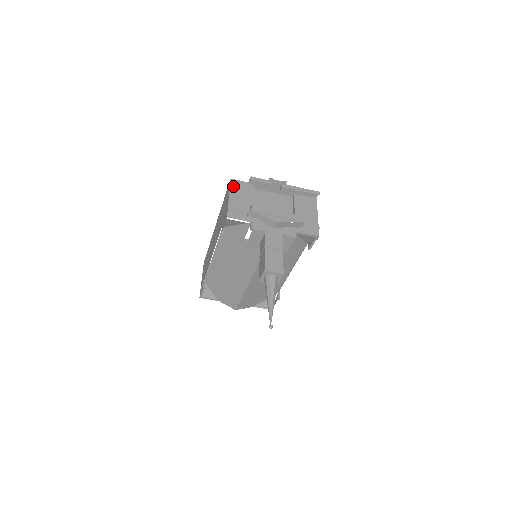
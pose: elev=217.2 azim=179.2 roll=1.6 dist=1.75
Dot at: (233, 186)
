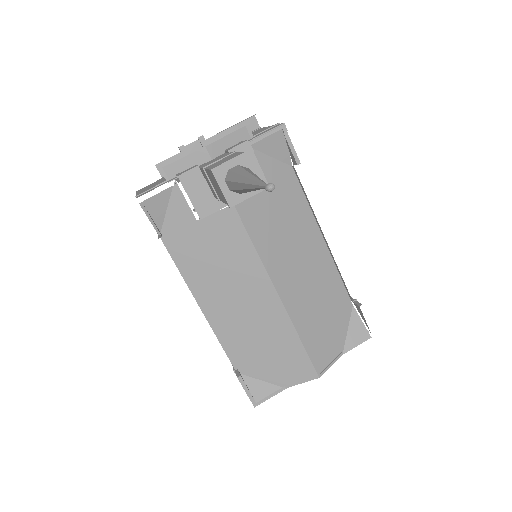
Dot at: occluded
